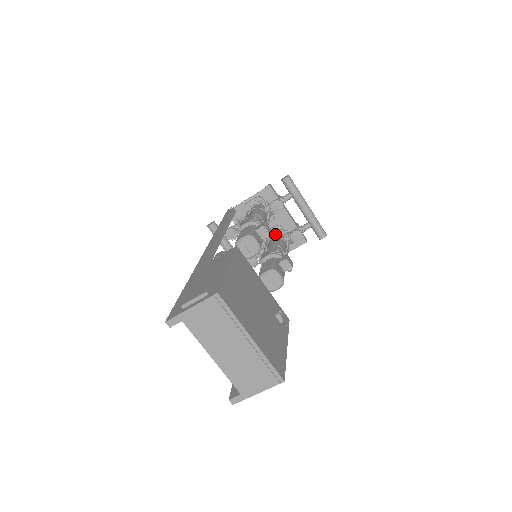
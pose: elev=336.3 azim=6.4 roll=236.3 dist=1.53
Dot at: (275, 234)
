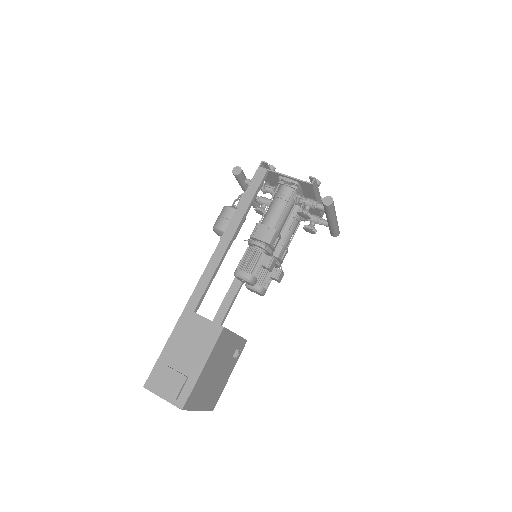
Dot at: (295, 208)
